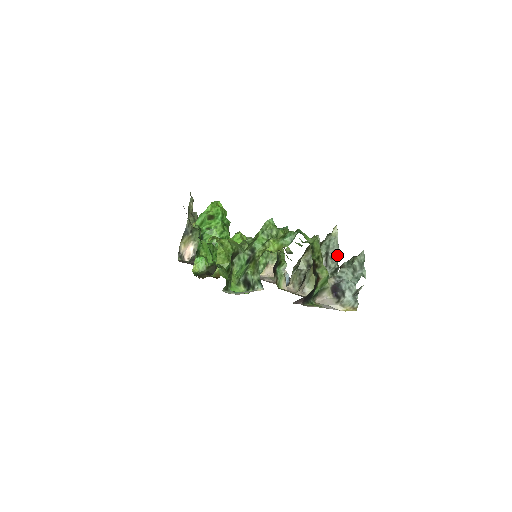
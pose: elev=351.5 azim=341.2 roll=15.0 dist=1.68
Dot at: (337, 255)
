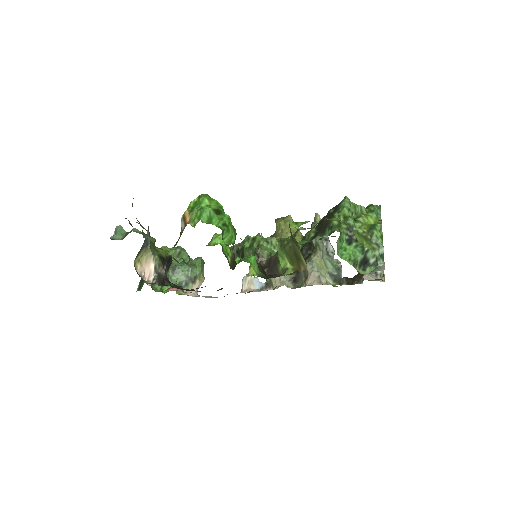
Dot at: occluded
